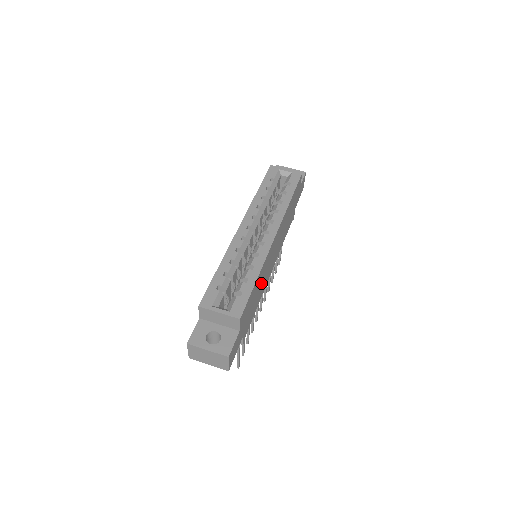
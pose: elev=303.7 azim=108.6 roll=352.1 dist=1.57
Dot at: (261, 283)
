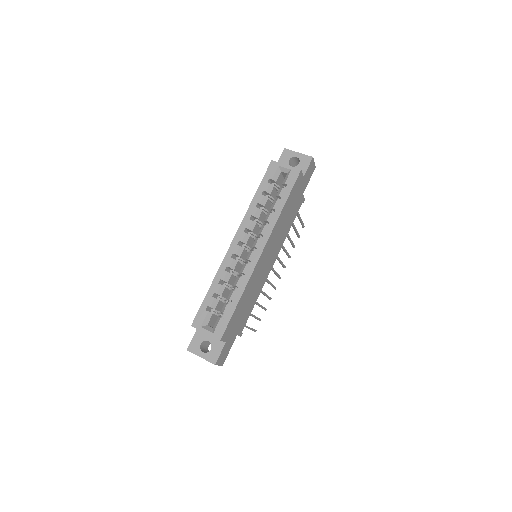
Dot at: (252, 292)
